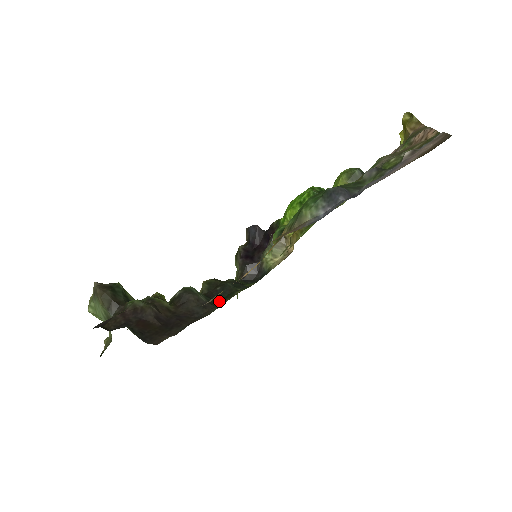
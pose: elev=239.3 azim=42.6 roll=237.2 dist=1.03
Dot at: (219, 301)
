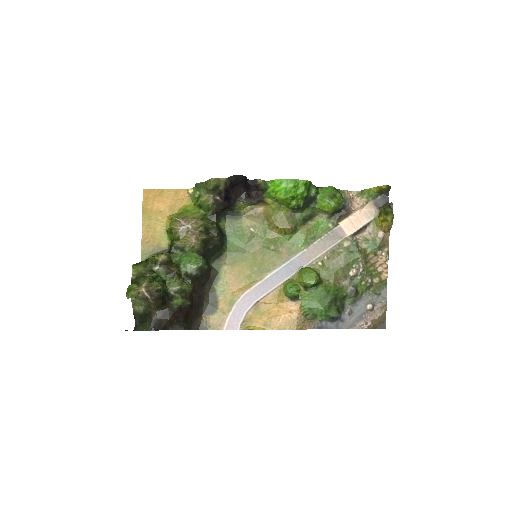
Dot at: (211, 259)
